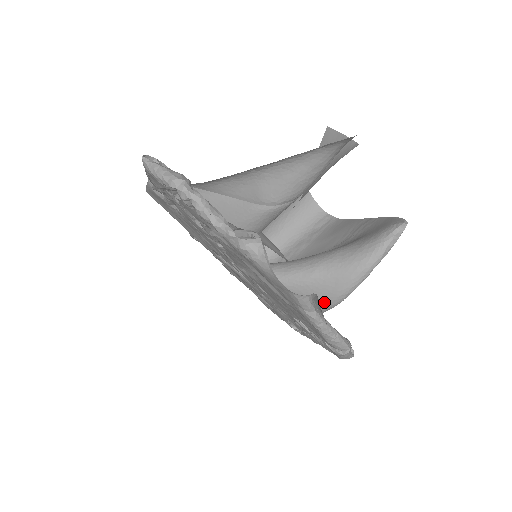
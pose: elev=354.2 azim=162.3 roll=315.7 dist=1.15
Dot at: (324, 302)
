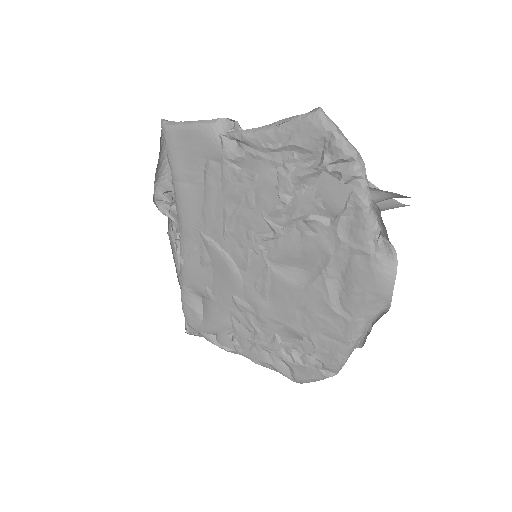
Dot at: occluded
